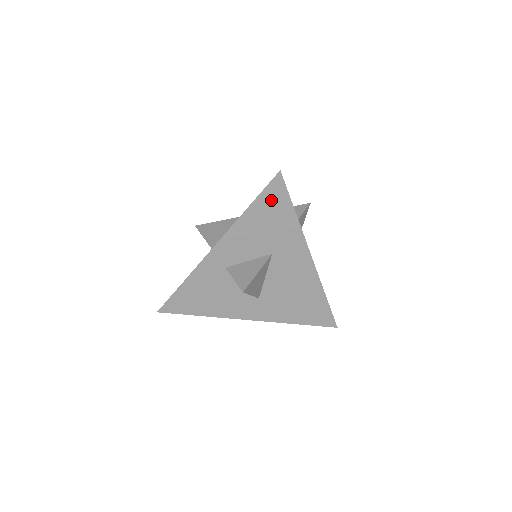
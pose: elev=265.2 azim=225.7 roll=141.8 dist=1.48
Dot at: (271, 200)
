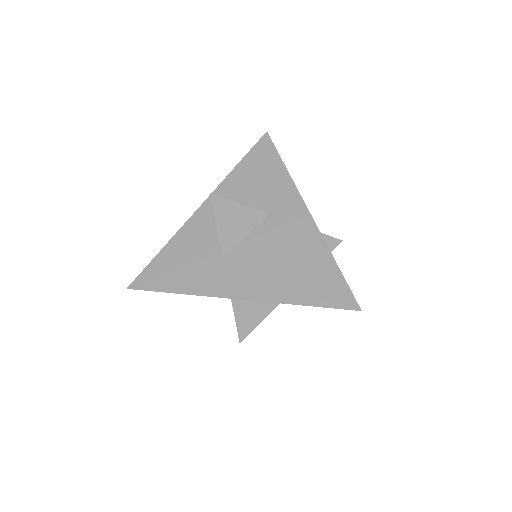
Dot at: occluded
